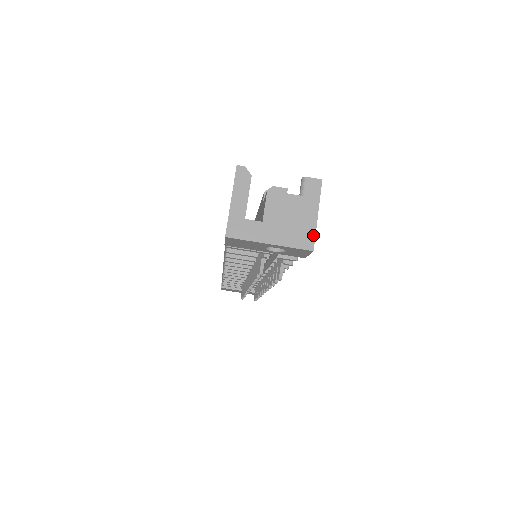
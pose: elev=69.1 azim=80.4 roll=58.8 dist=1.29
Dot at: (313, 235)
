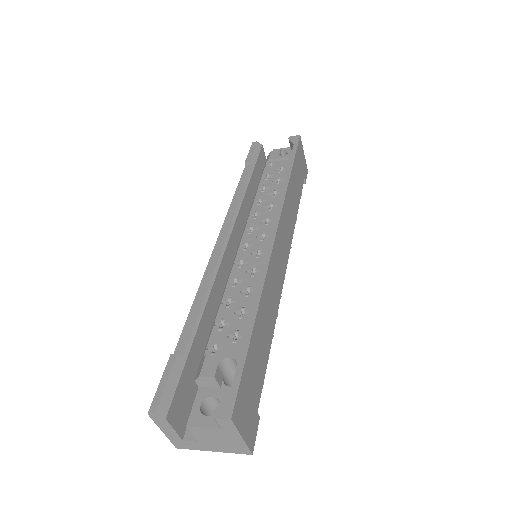
Dot at: (246, 448)
